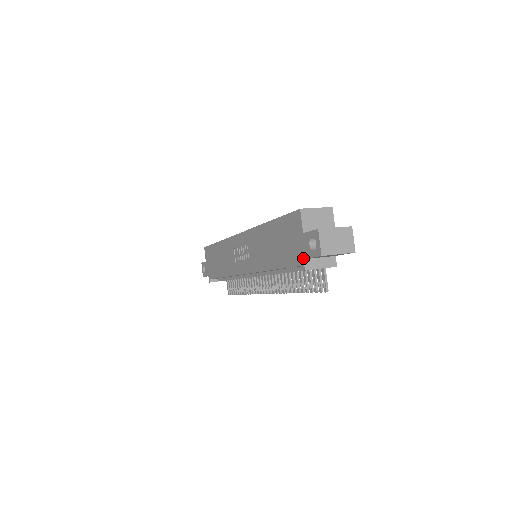
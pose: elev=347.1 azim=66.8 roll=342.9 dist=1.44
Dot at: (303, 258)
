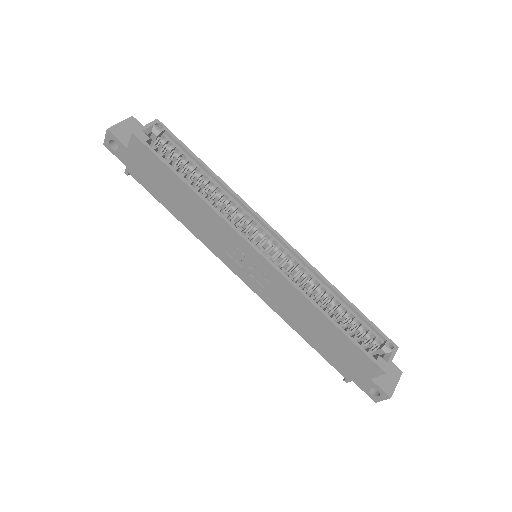
Dot at: (353, 381)
